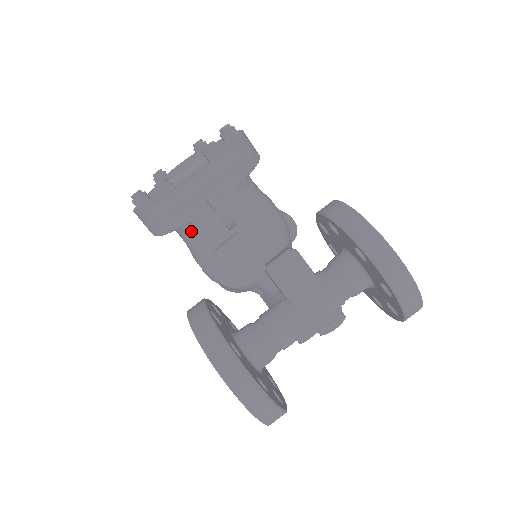
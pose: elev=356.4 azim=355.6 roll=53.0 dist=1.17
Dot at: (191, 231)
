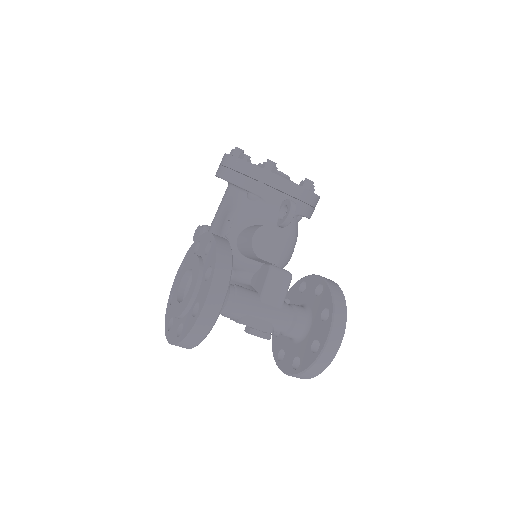
Dot at: (254, 201)
